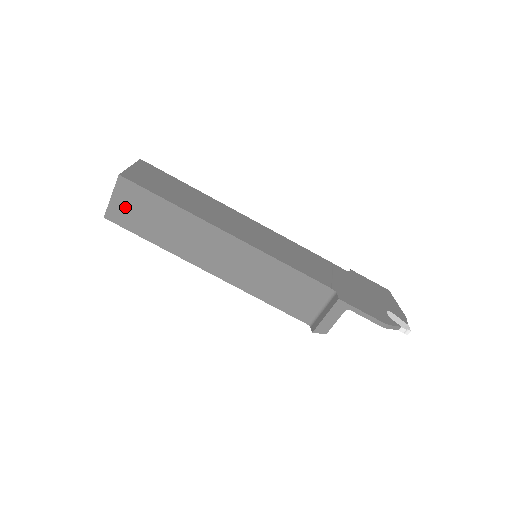
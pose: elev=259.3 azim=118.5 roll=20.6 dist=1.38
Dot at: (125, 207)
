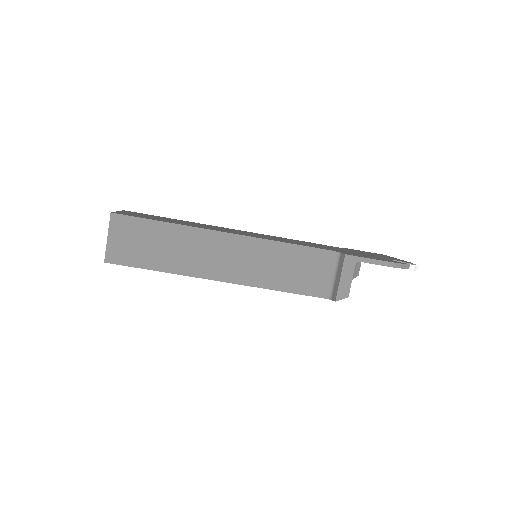
Dot at: (123, 243)
